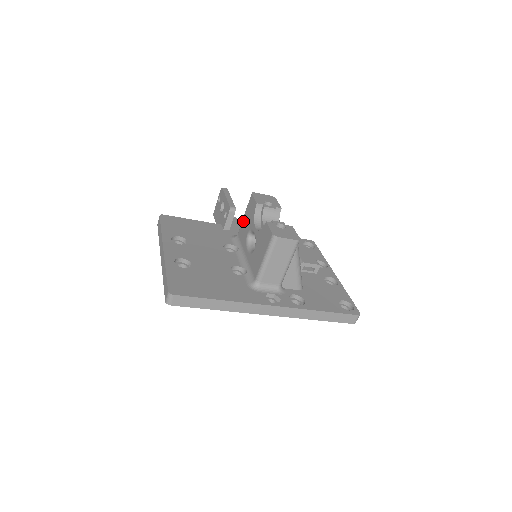
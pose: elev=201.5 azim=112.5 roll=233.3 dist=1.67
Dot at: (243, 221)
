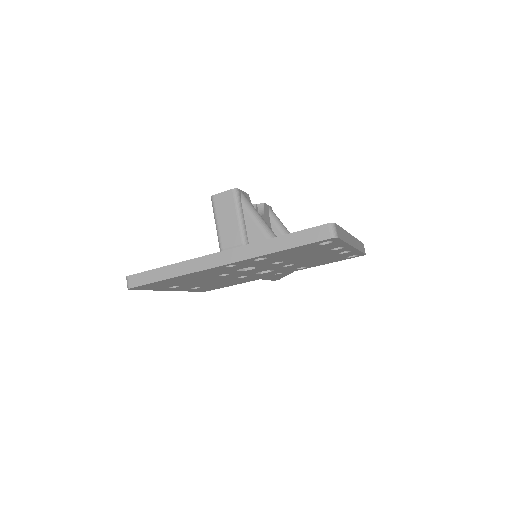
Dot at: occluded
